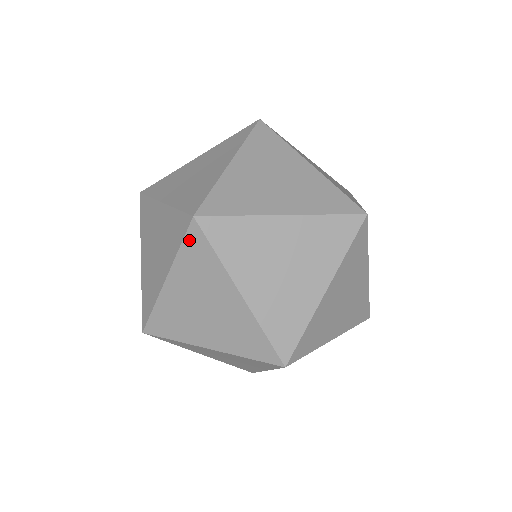
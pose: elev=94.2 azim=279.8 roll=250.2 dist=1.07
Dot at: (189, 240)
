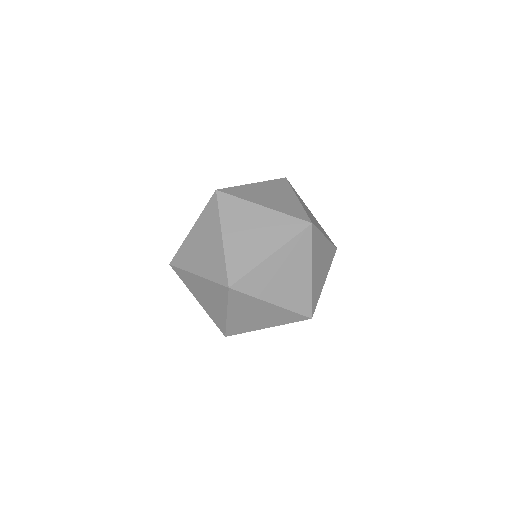
Dot at: (210, 203)
